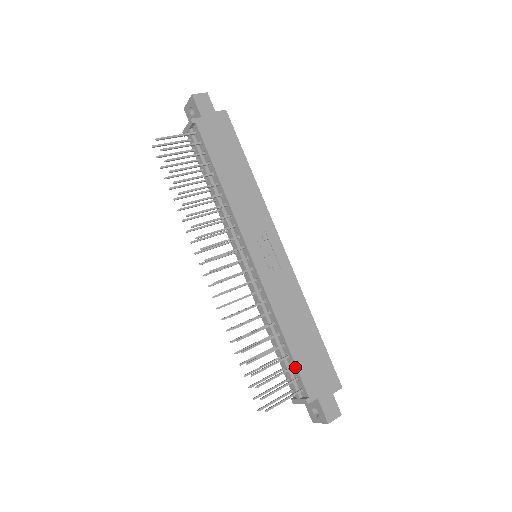
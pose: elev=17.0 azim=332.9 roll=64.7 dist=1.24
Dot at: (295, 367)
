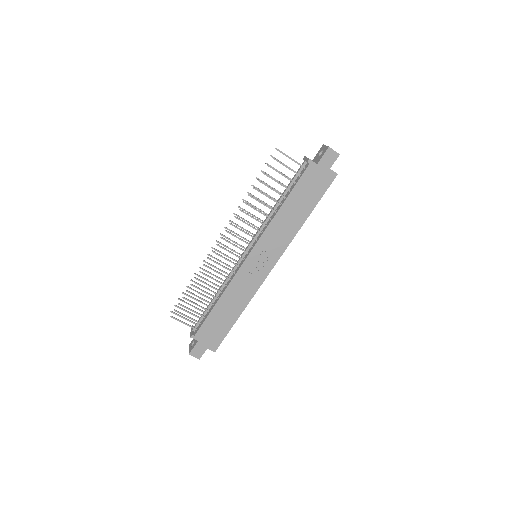
Dot at: (205, 319)
